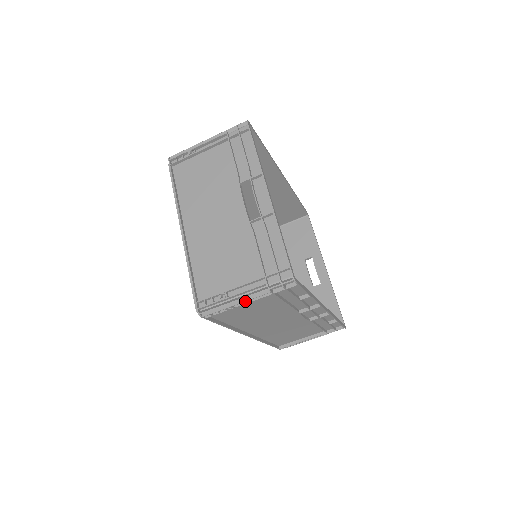
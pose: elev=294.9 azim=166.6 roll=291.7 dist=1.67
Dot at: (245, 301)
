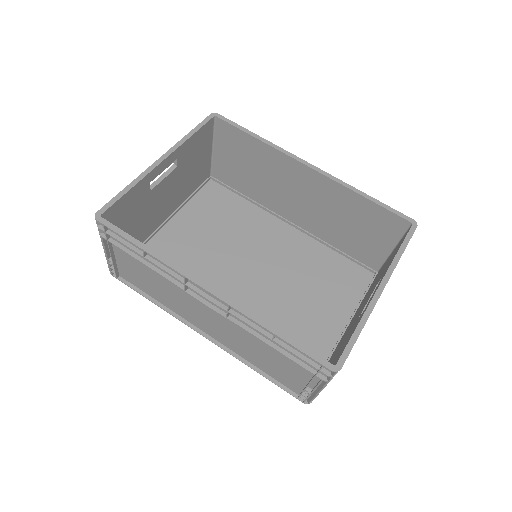
Dot at: (106, 251)
